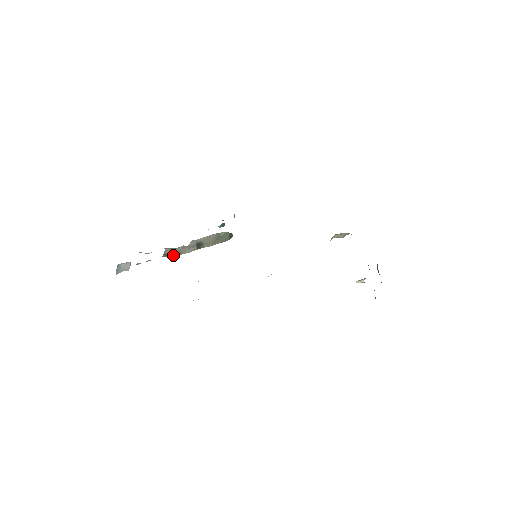
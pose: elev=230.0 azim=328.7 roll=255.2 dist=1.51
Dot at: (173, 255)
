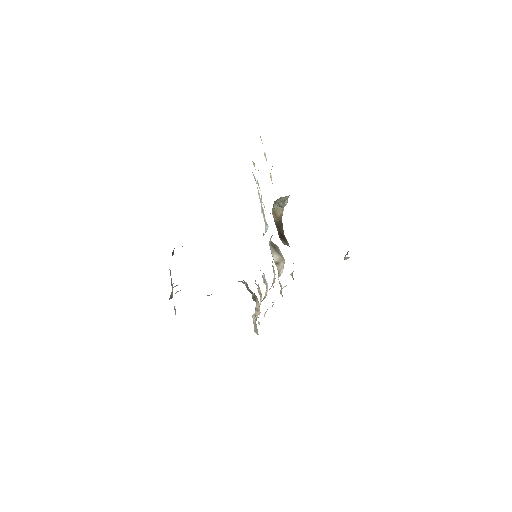
Dot at: occluded
